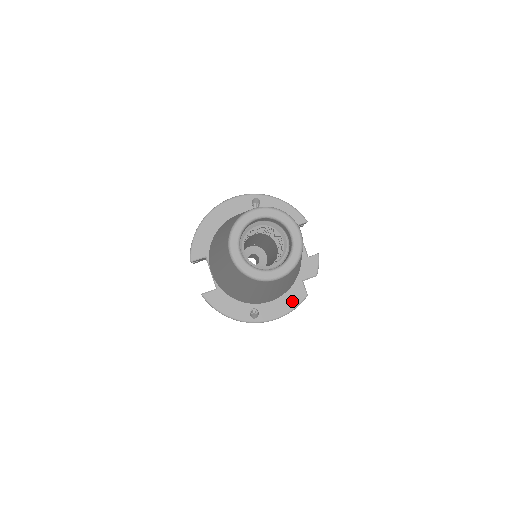
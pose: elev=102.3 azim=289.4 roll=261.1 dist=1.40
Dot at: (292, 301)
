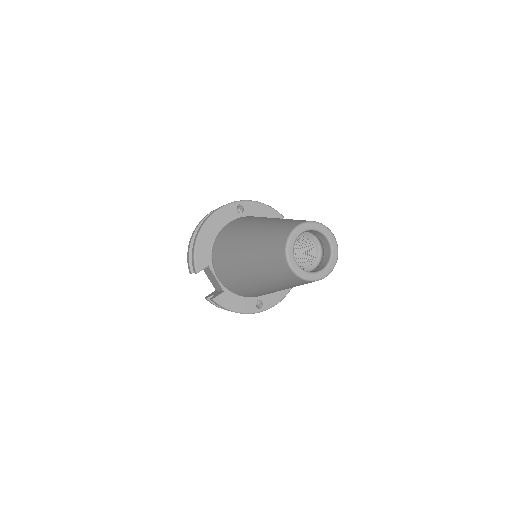
Dot at: occluded
